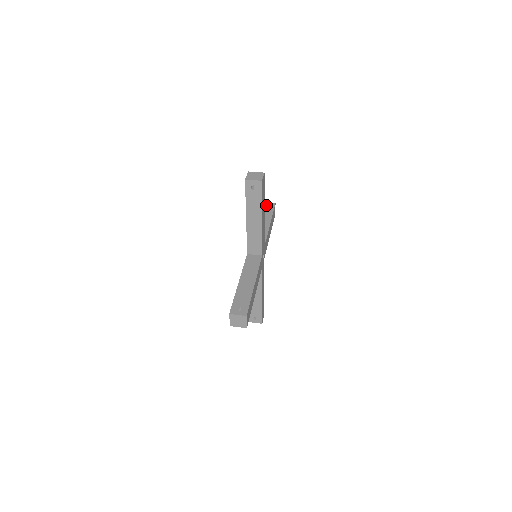
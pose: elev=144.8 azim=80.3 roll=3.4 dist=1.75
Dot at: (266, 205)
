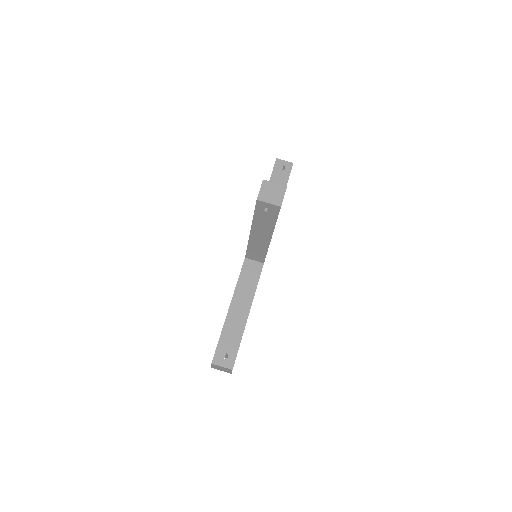
Dot at: (280, 165)
